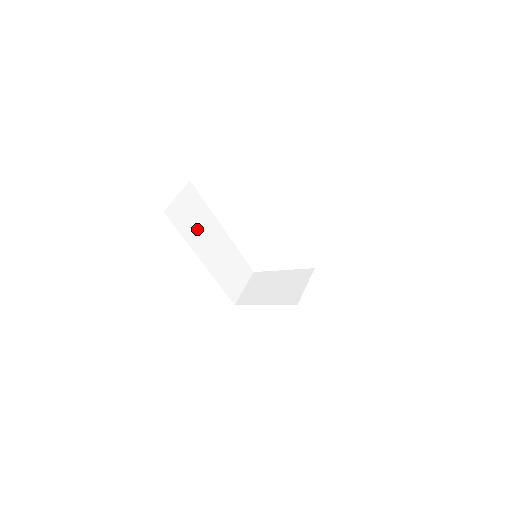
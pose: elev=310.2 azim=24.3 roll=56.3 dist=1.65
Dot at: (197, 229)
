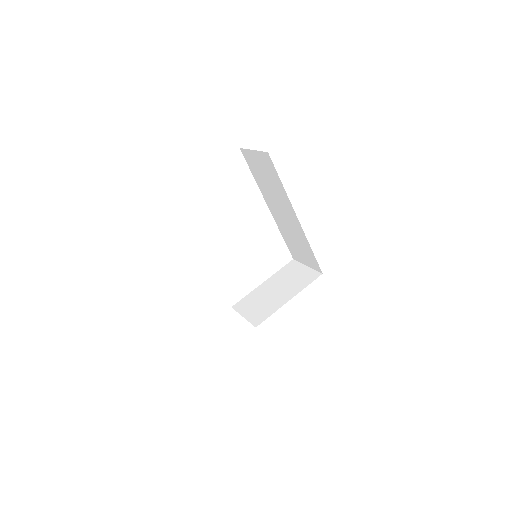
Dot at: occluded
